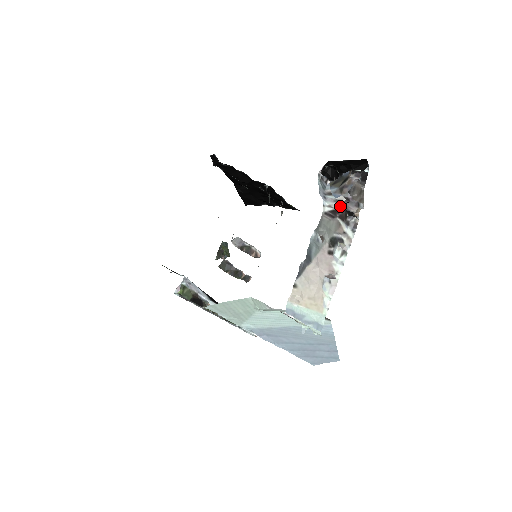
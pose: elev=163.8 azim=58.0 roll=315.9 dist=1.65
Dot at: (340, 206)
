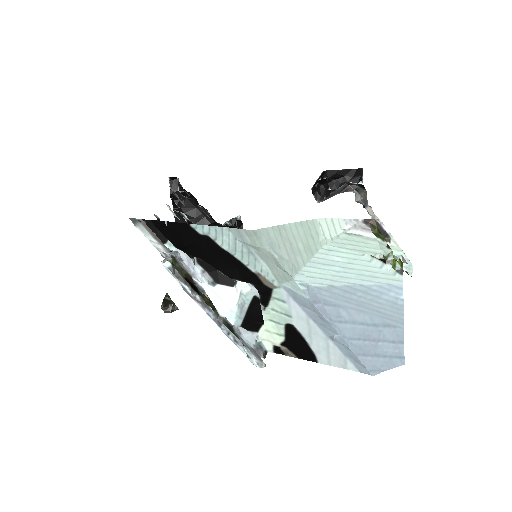
Dot at: occluded
